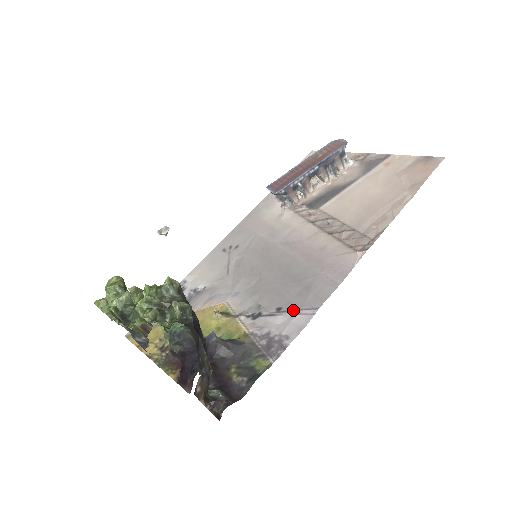
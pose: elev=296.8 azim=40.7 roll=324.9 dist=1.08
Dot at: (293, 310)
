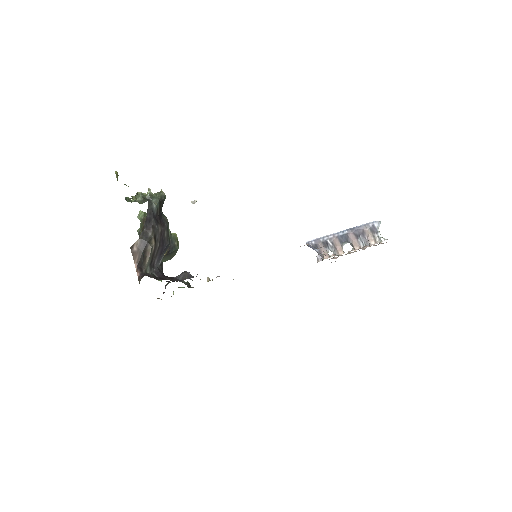
Dot at: occluded
